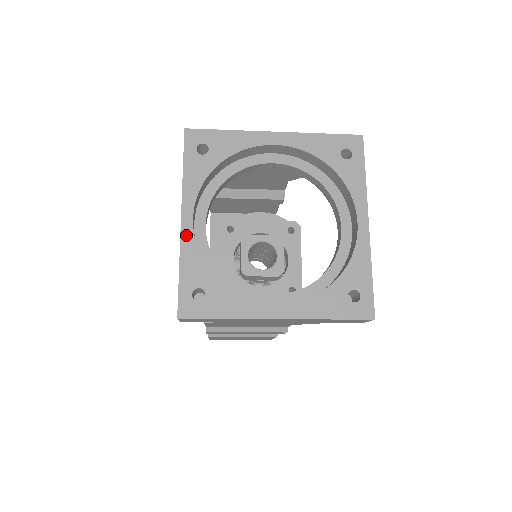
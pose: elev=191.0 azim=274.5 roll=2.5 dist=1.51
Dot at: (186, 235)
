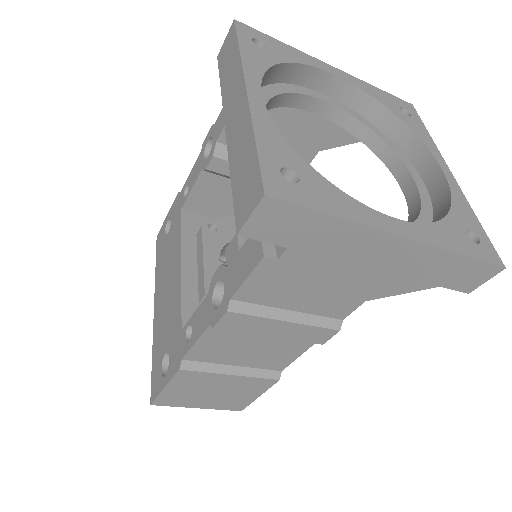
Dot at: (257, 106)
